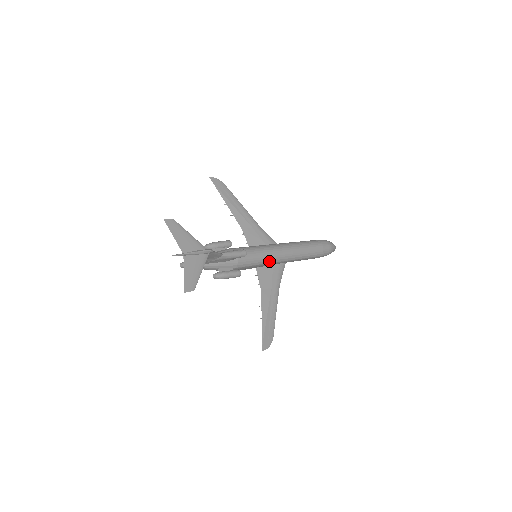
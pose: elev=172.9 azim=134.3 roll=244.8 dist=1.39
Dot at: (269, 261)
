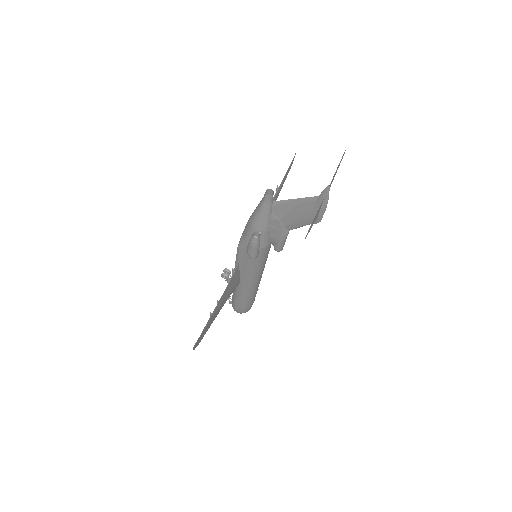
Dot at: (255, 272)
